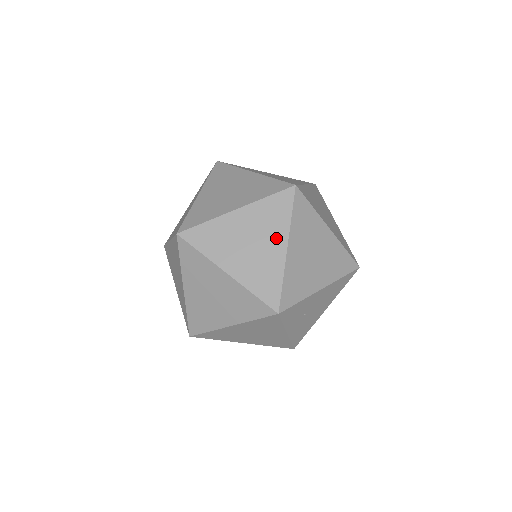
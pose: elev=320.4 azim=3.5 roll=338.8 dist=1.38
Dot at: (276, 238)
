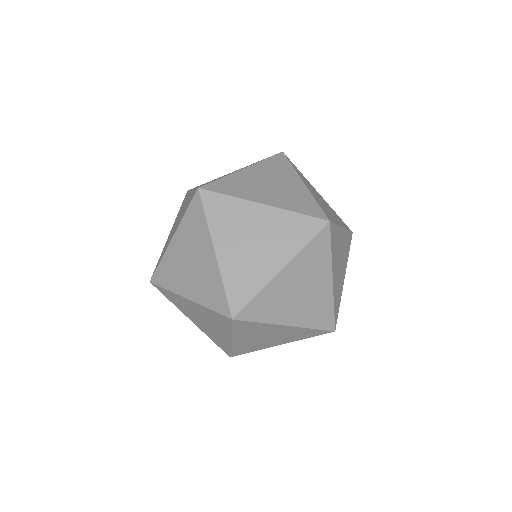
Dot at: (204, 247)
